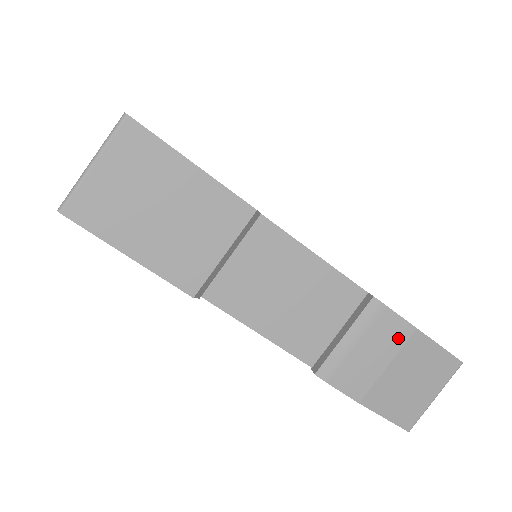
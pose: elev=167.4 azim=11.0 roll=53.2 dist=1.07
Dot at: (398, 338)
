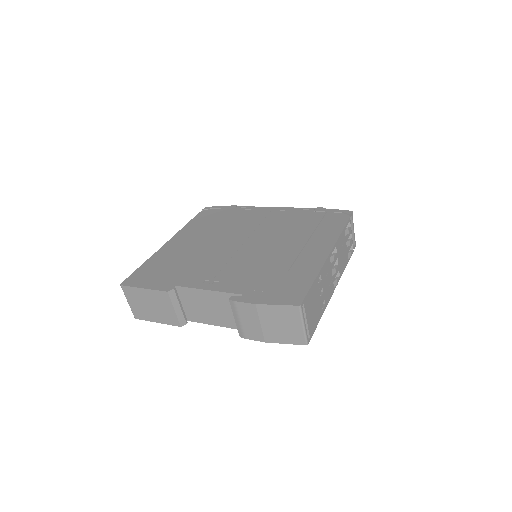
Dot at: (253, 311)
